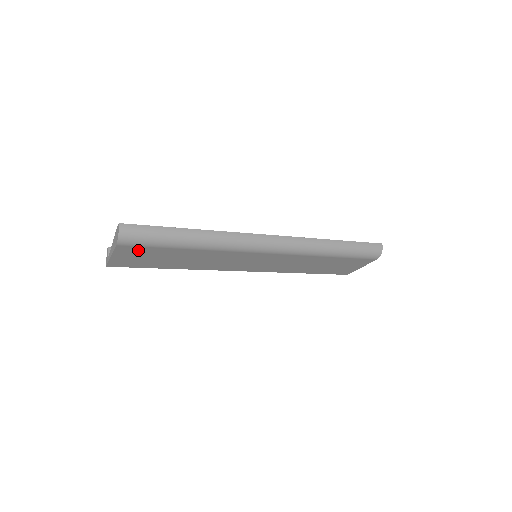
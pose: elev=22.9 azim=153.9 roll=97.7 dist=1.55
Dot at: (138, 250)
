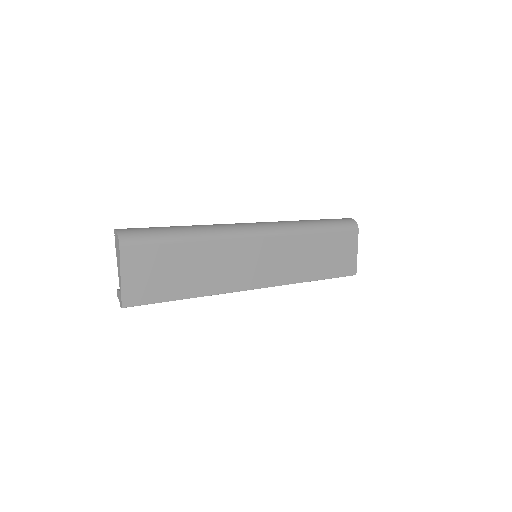
Dot at: (143, 255)
